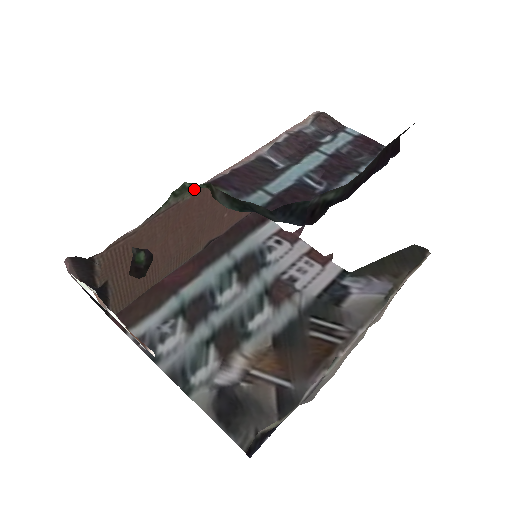
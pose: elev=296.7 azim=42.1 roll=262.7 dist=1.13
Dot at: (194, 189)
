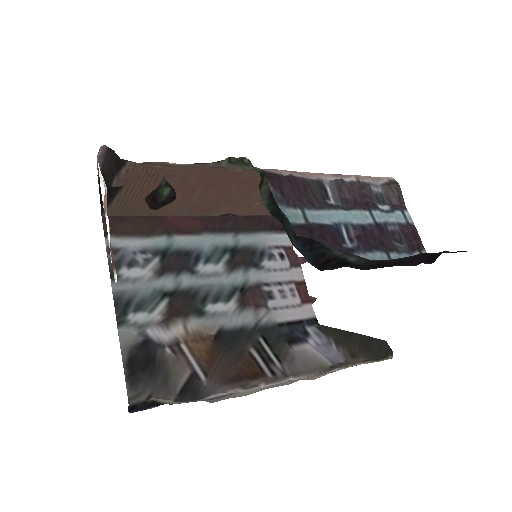
Dot at: (249, 167)
